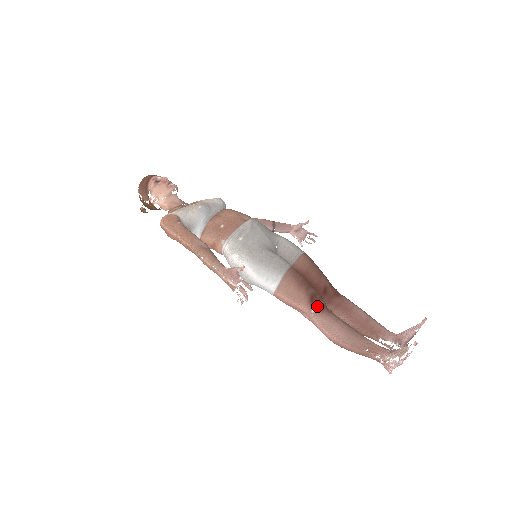
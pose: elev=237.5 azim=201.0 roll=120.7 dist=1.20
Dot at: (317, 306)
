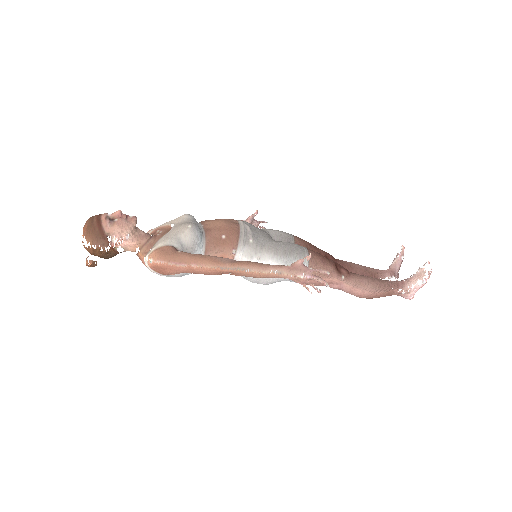
Dot at: (343, 272)
